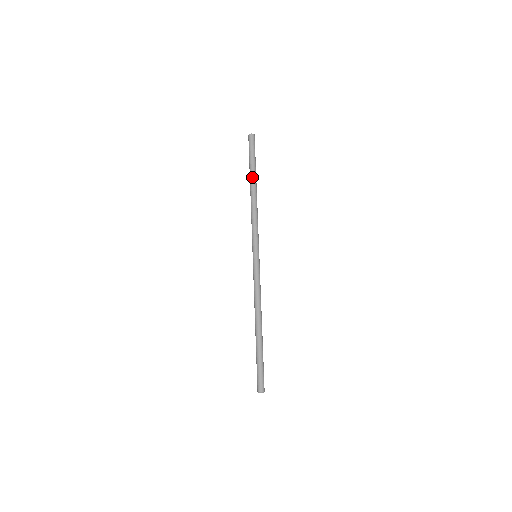
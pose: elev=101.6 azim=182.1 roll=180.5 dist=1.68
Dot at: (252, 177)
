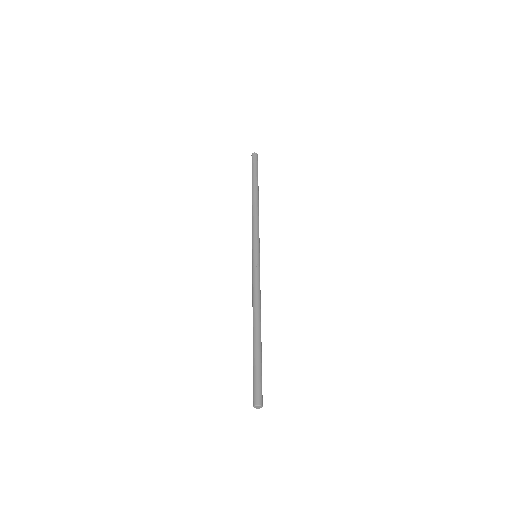
Dot at: (255, 186)
